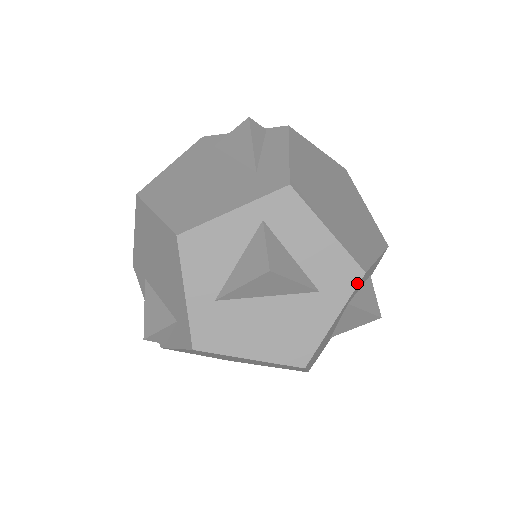
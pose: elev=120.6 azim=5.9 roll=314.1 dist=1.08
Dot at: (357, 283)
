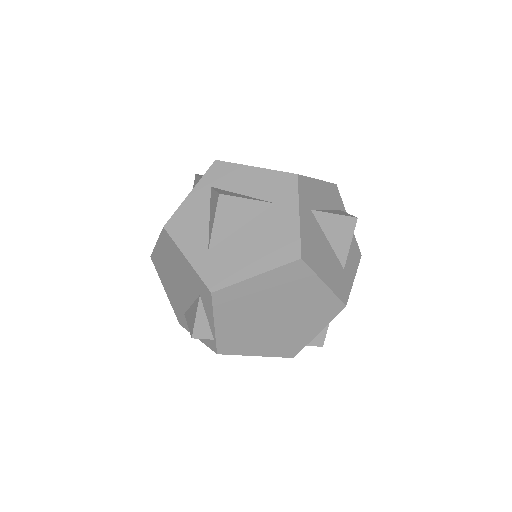
Dot at: (296, 183)
